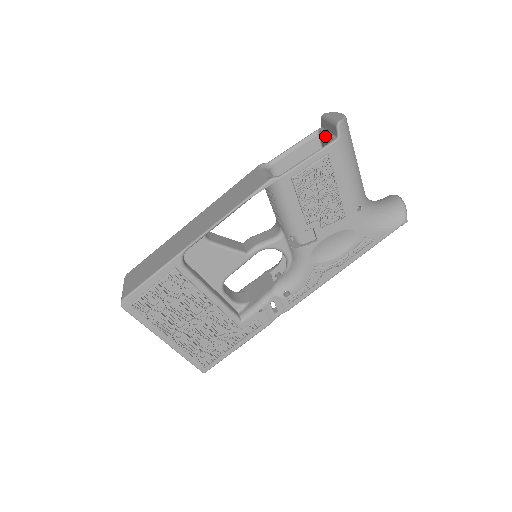
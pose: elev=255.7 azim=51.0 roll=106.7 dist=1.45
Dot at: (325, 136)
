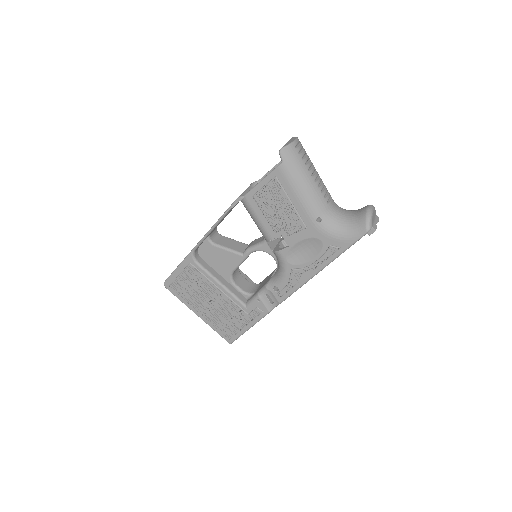
Dot at: occluded
